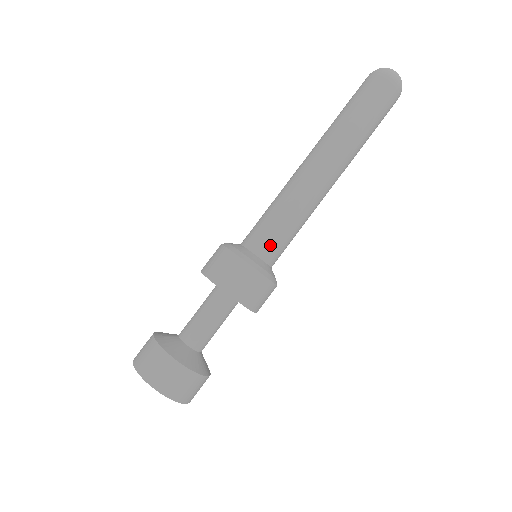
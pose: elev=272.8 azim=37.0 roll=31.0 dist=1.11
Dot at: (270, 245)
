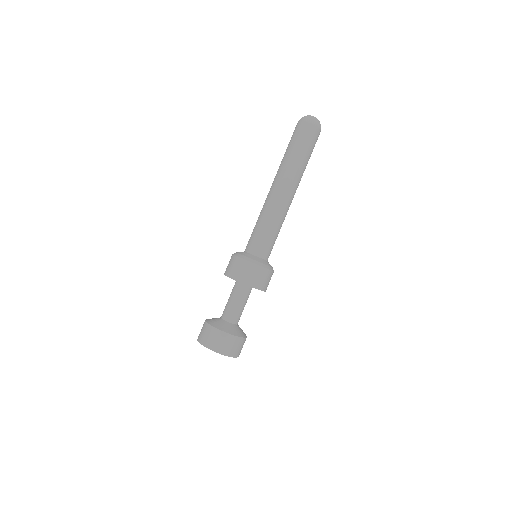
Dot at: occluded
